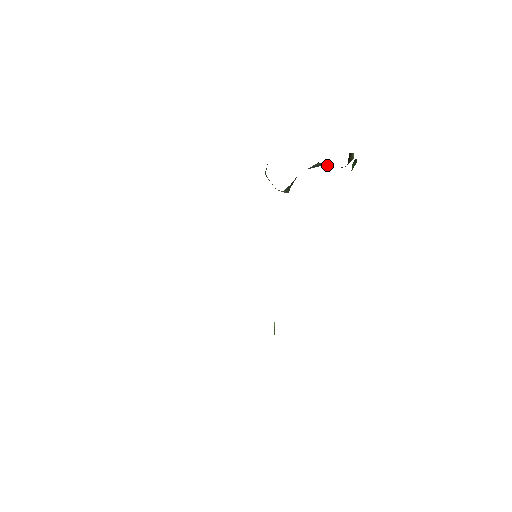
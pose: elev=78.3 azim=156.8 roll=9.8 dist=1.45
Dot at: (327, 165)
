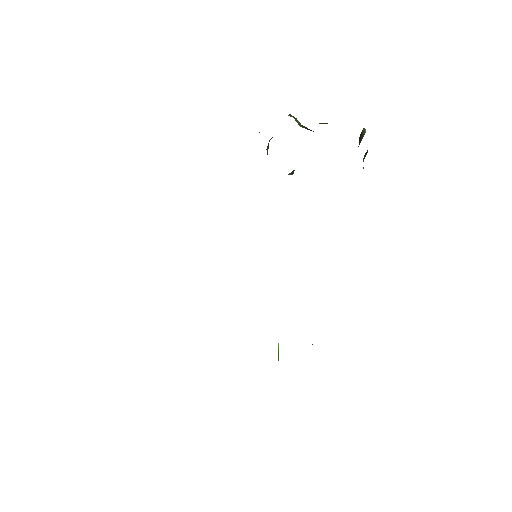
Dot at: occluded
